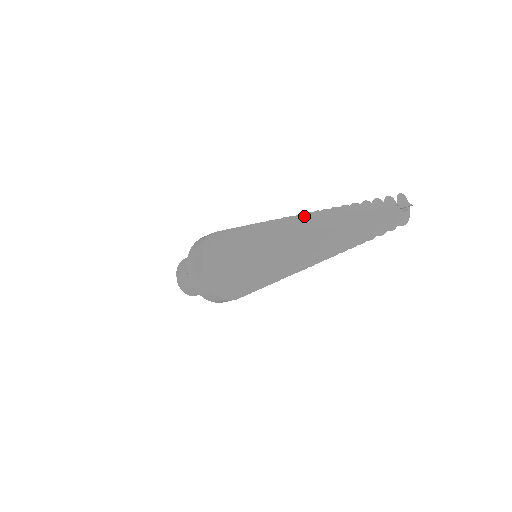
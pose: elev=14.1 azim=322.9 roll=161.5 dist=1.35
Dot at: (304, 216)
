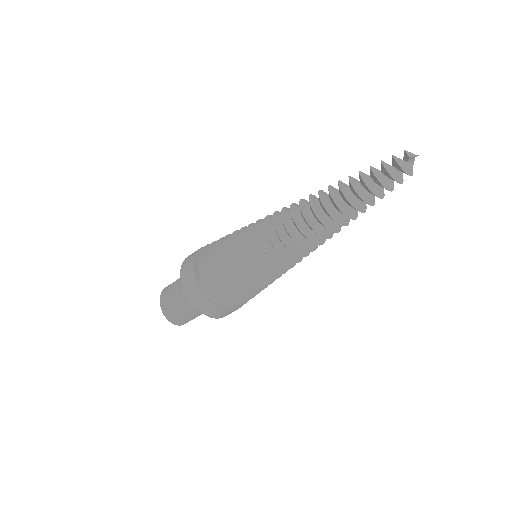
Dot at: (311, 196)
